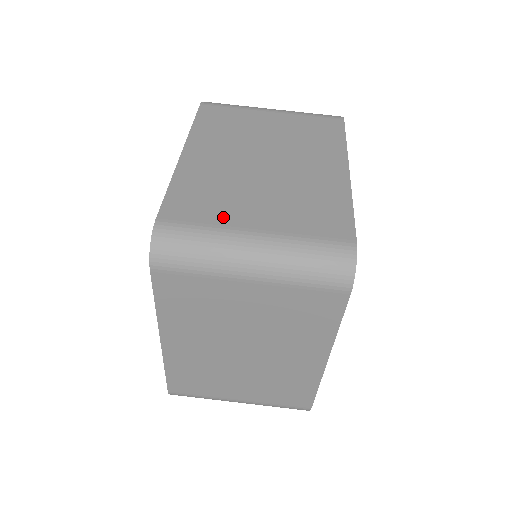
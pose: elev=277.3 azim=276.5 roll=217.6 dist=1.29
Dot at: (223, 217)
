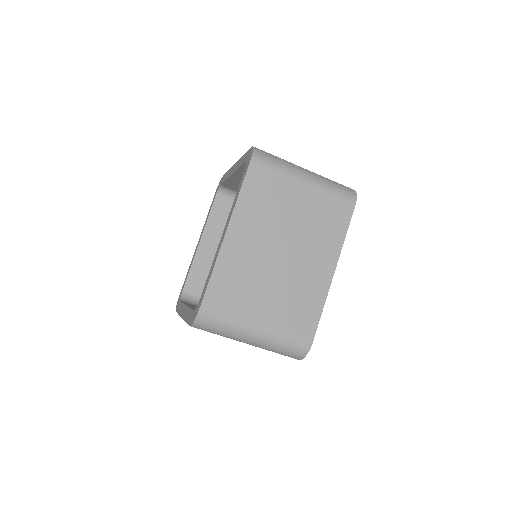
Dot at: (241, 311)
